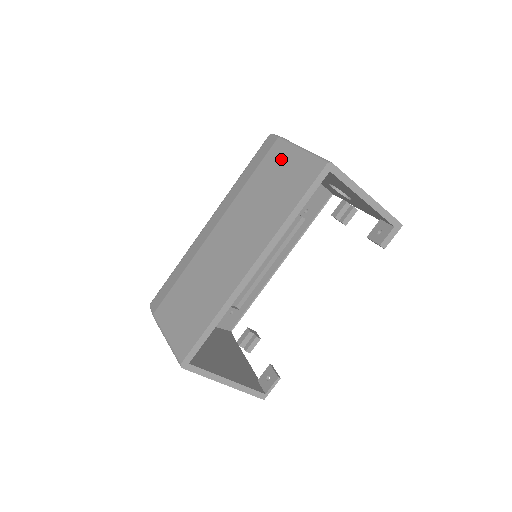
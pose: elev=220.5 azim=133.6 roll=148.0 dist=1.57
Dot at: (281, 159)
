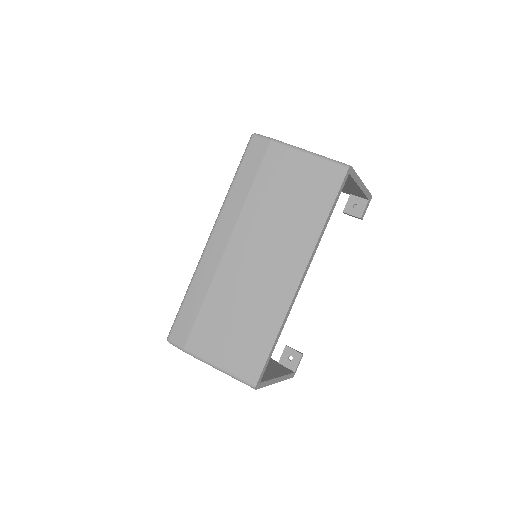
Dot at: (287, 164)
